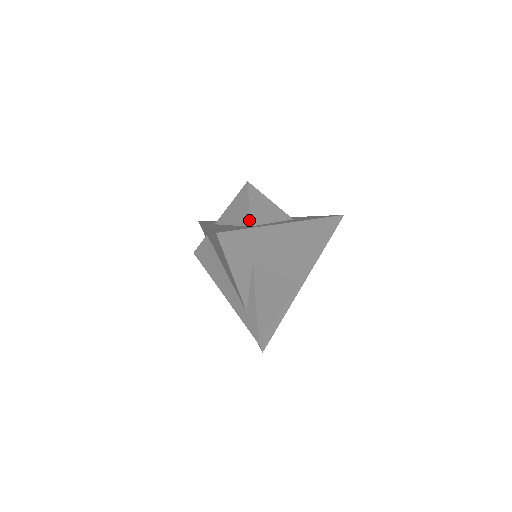
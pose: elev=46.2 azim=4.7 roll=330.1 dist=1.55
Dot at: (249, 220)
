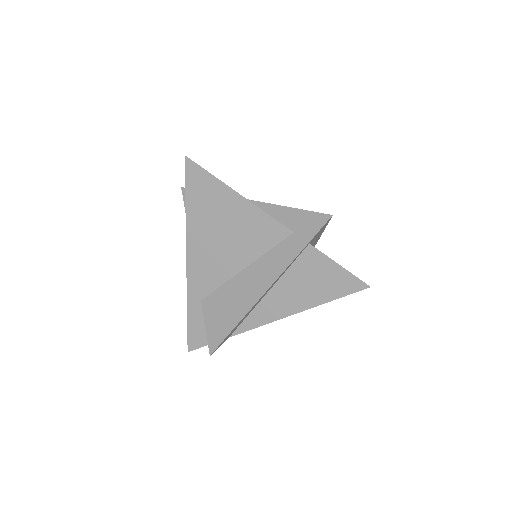
Dot at: occluded
